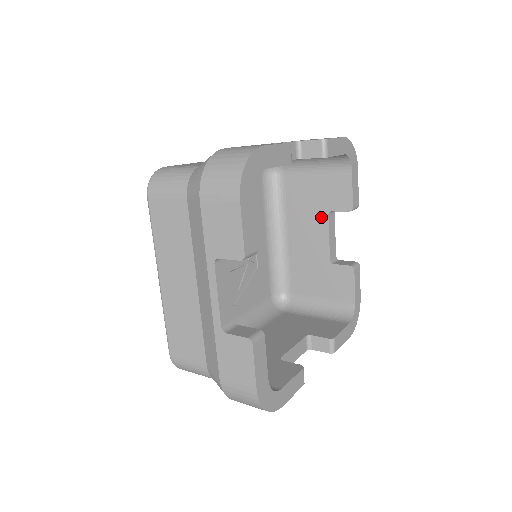
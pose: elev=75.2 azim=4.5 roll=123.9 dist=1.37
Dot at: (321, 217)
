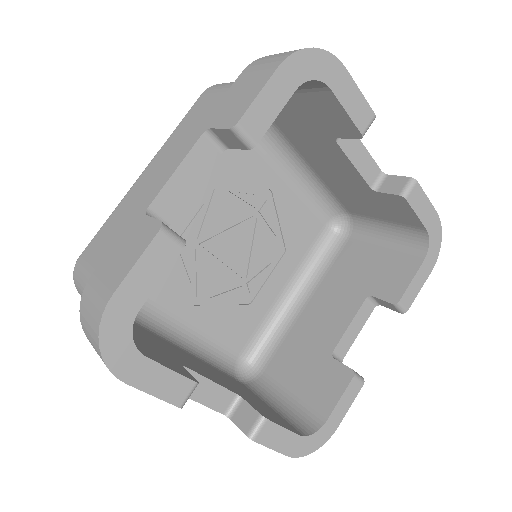
Dot at: (356, 298)
